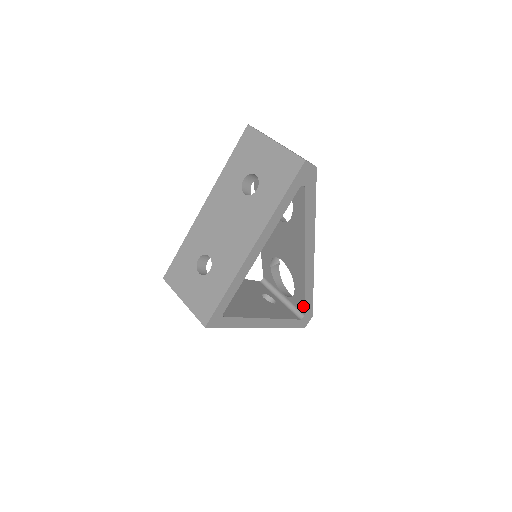
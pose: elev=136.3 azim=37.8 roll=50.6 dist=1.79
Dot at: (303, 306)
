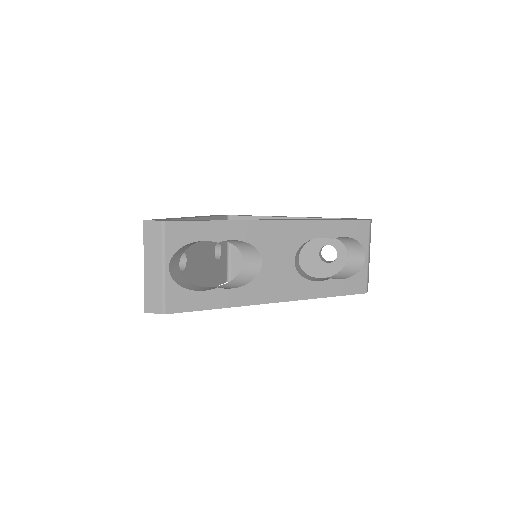
Dot at: occluded
